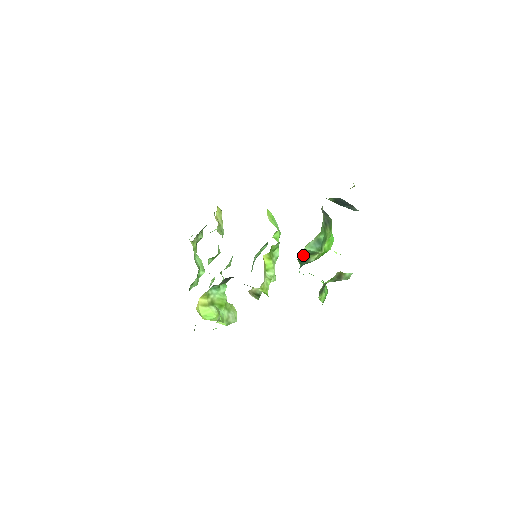
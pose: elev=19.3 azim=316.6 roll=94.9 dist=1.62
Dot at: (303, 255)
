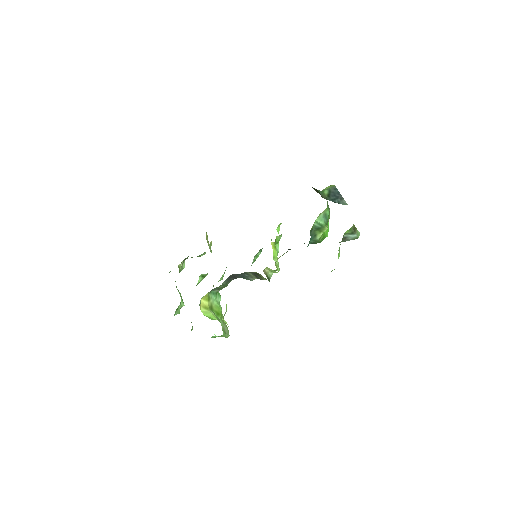
Dot at: (313, 230)
